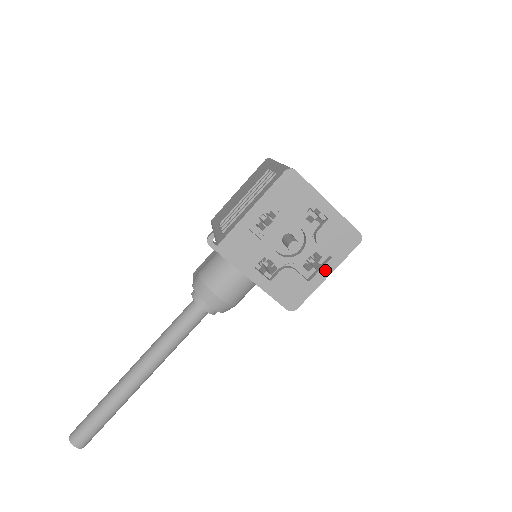
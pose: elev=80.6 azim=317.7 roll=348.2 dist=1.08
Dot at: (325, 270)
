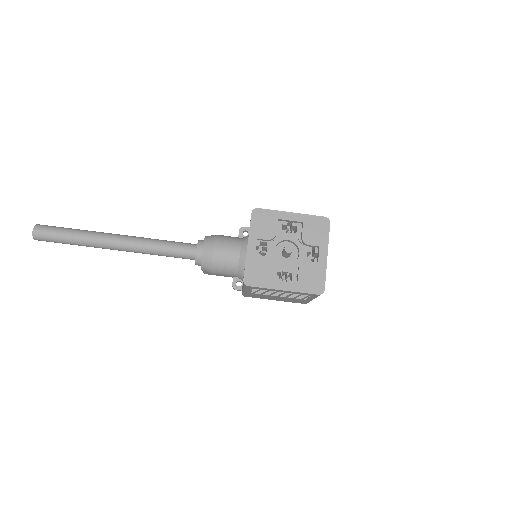
Dot at: (286, 285)
